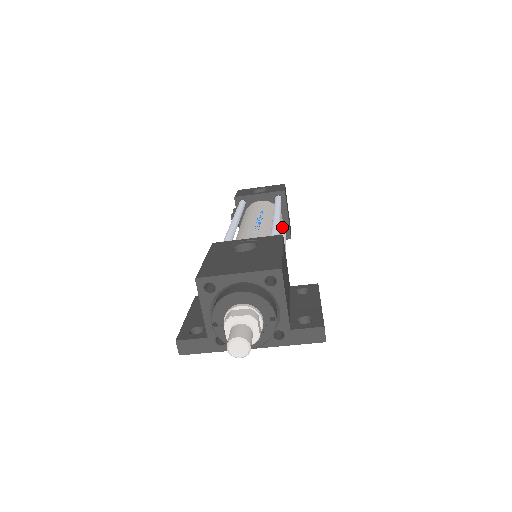
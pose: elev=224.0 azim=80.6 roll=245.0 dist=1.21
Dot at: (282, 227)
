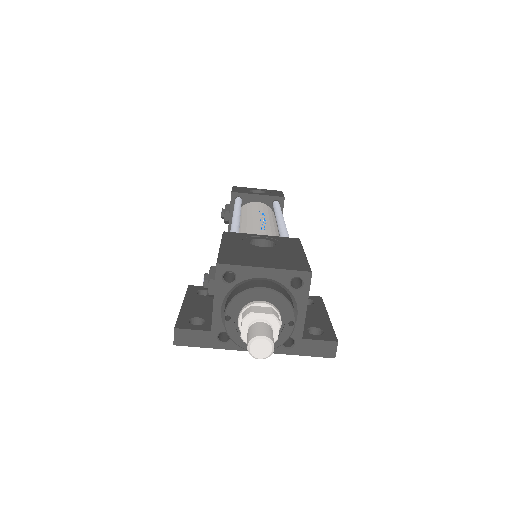
Dot at: occluded
